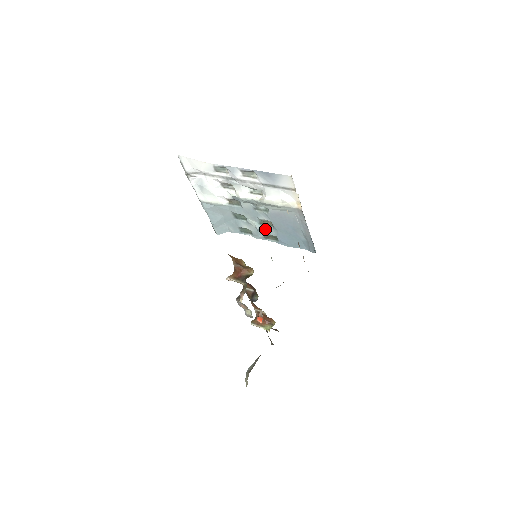
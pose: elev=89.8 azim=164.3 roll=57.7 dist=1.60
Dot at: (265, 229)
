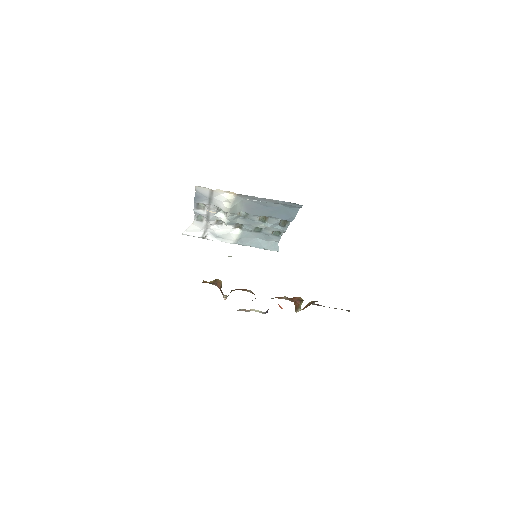
Dot at: (271, 222)
